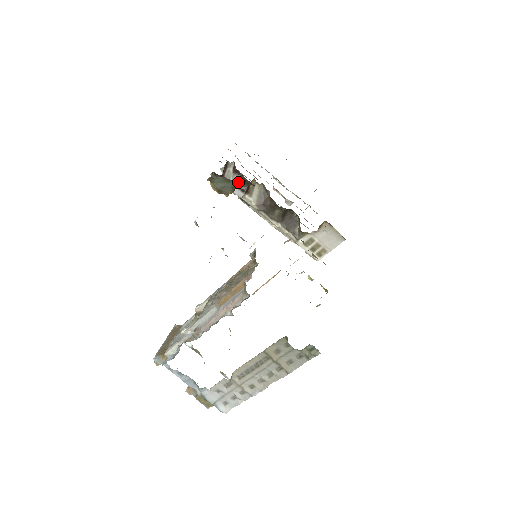
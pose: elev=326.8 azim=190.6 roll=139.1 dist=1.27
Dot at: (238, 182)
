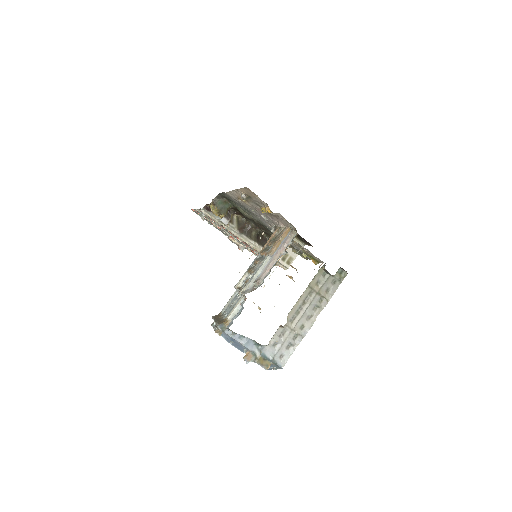
Dot at: occluded
